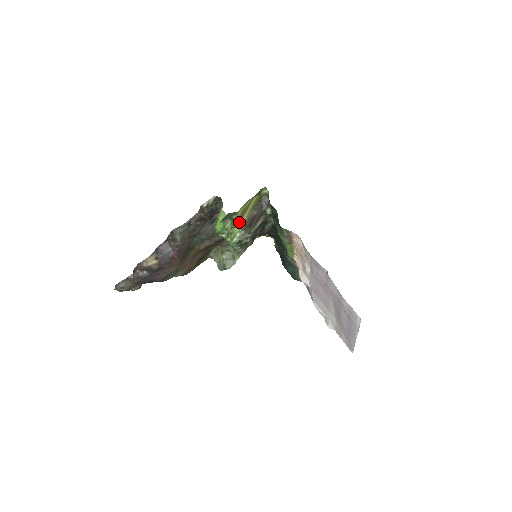
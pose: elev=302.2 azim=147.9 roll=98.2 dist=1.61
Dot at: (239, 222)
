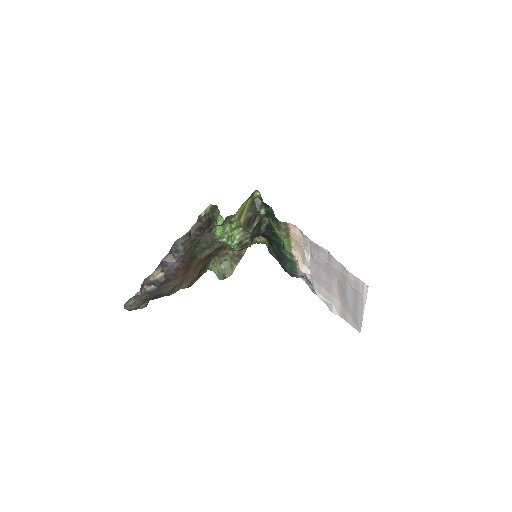
Dot at: (237, 224)
